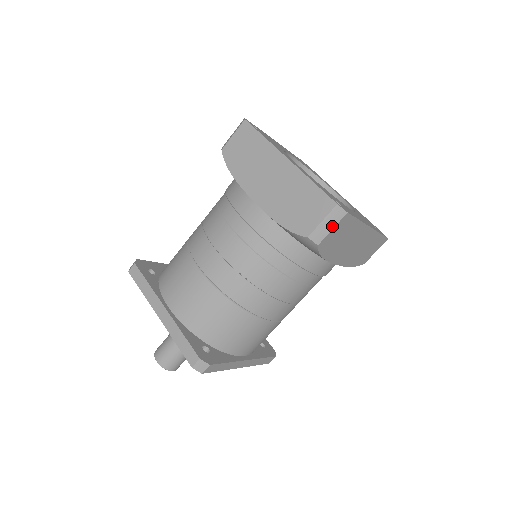
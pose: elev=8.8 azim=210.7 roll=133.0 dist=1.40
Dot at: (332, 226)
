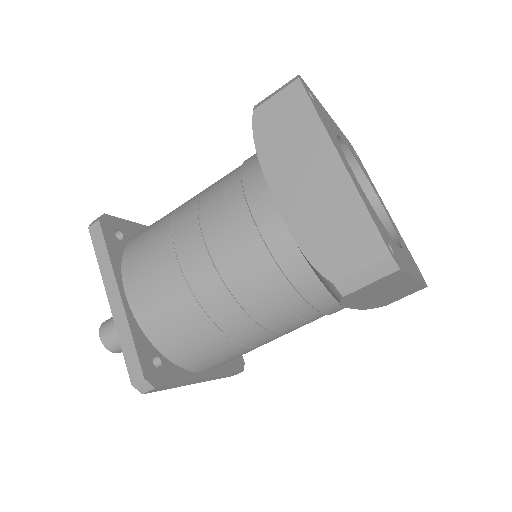
Dot at: (372, 279)
